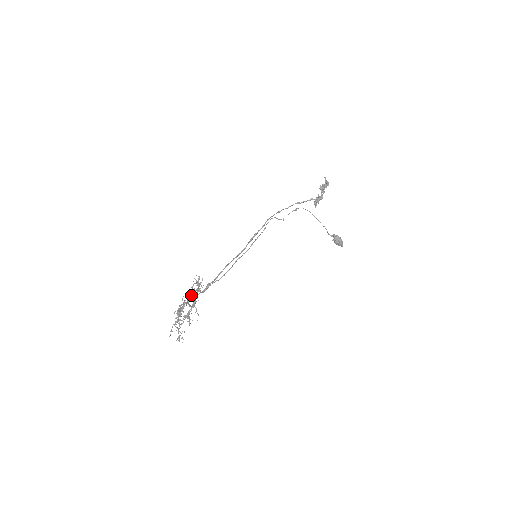
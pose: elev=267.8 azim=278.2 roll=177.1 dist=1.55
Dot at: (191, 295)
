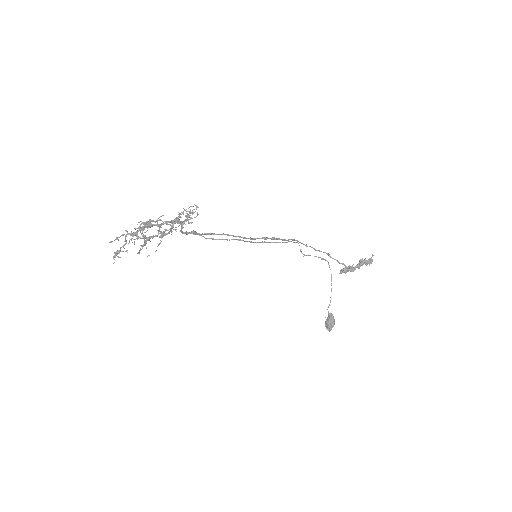
Dot at: (171, 221)
